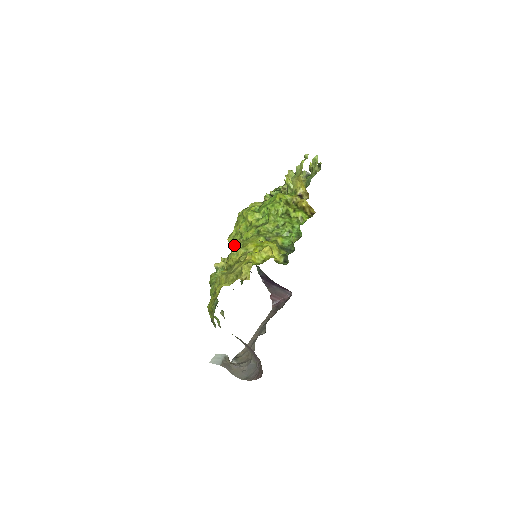
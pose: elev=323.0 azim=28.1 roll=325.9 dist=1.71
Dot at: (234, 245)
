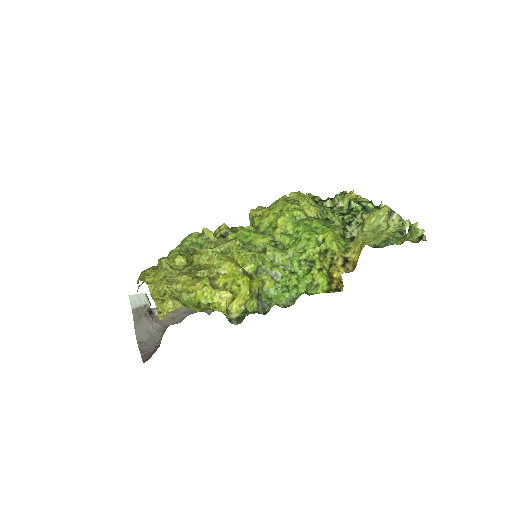
Dot at: (239, 230)
